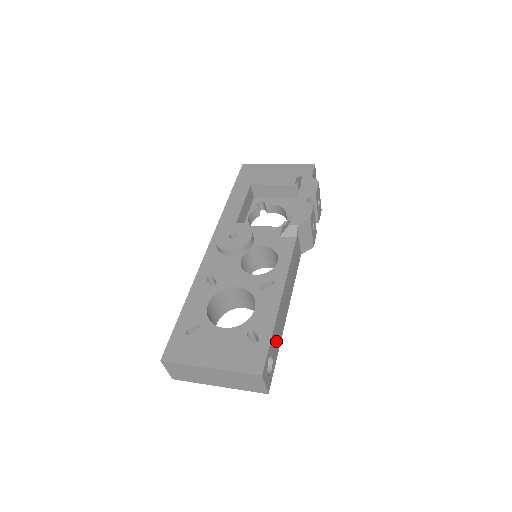
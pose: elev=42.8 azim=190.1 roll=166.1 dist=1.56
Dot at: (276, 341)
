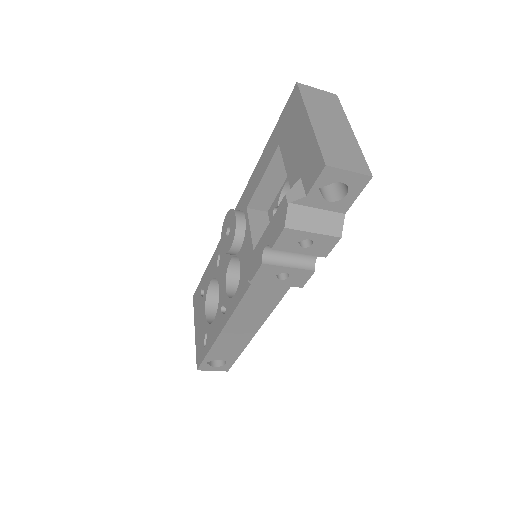
Dot at: (227, 351)
